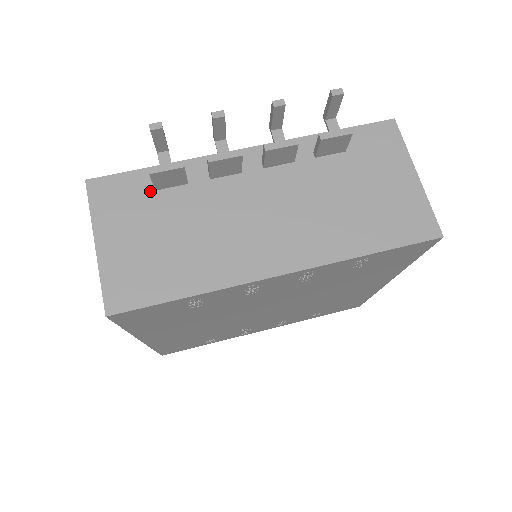
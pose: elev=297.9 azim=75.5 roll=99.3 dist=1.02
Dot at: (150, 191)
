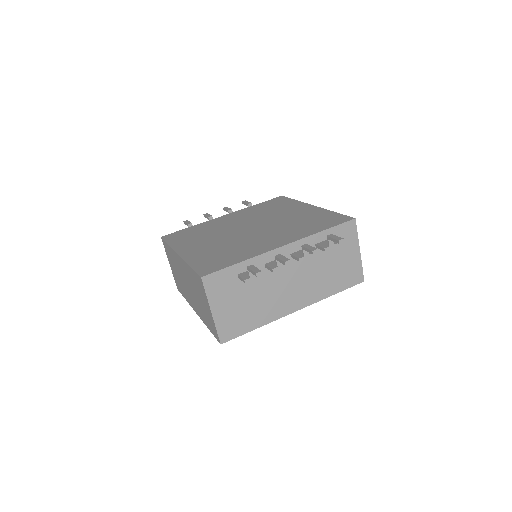
Dot at: (236, 279)
